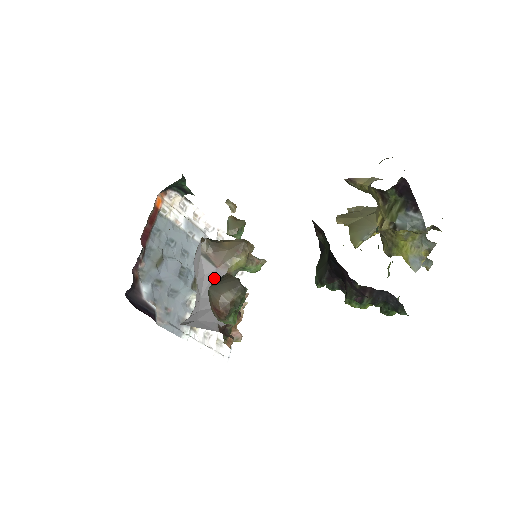
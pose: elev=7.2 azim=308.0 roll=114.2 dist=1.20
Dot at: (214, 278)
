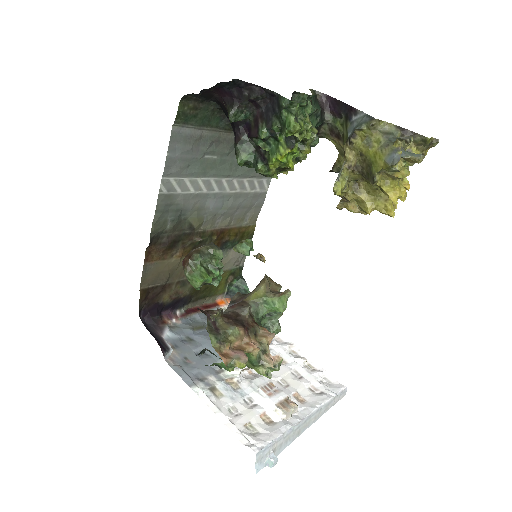
Dot at: occluded
